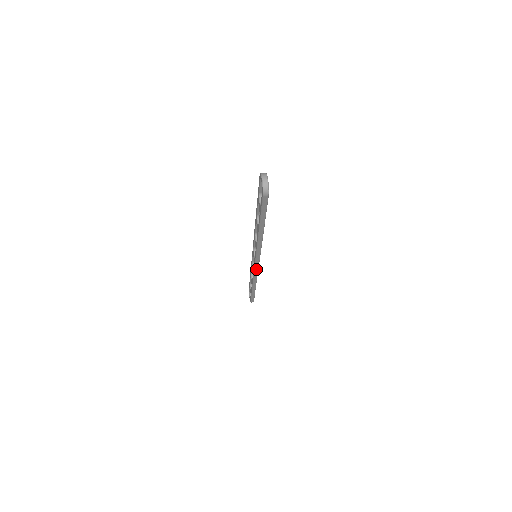
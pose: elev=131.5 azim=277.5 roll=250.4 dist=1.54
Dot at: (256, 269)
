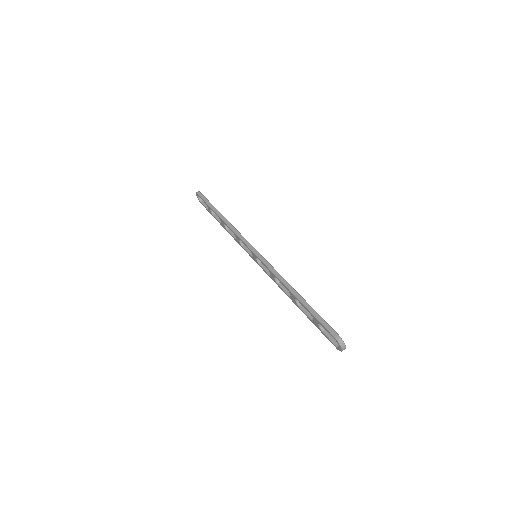
Dot at: (251, 254)
